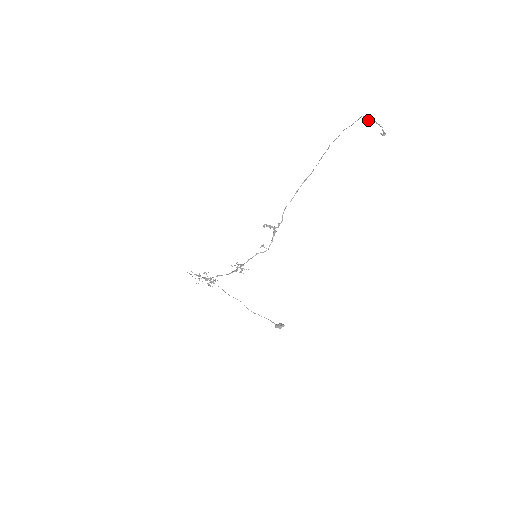
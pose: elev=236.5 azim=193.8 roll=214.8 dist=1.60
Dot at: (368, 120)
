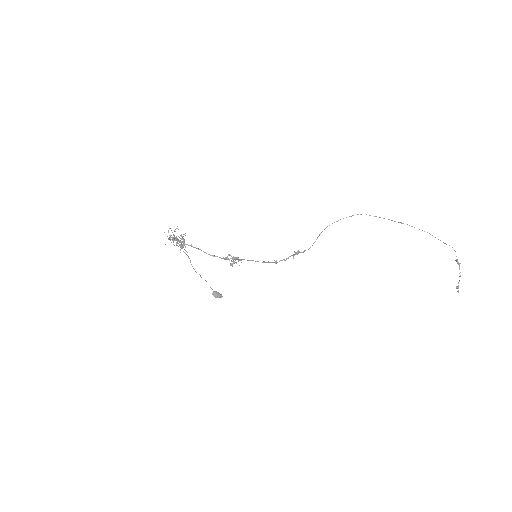
Dot at: (457, 262)
